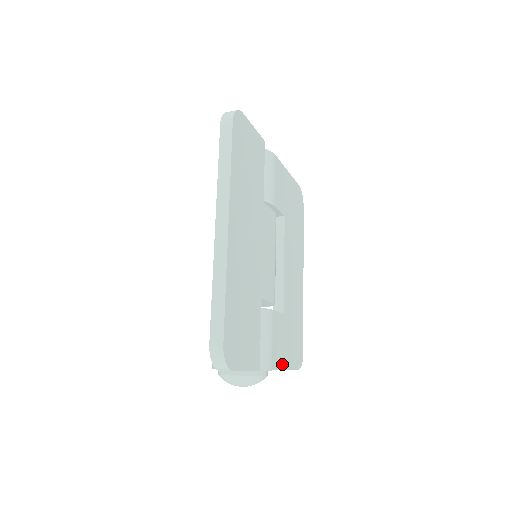
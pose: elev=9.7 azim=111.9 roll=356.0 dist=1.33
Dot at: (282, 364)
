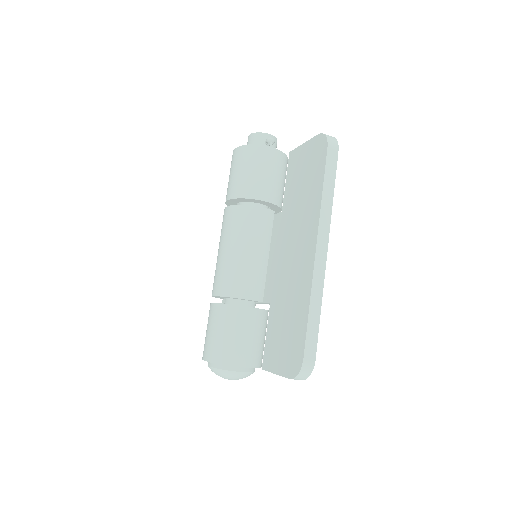
Dot at: occluded
